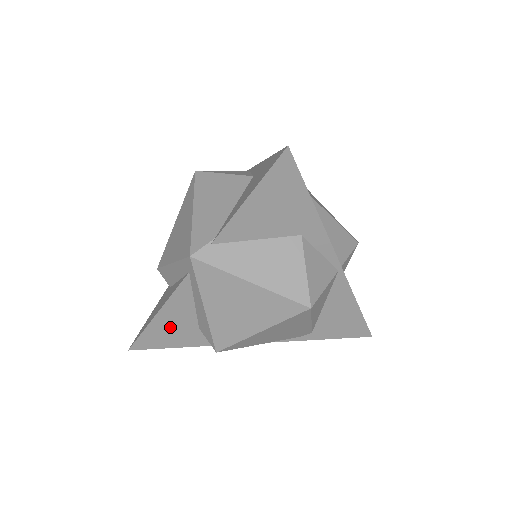
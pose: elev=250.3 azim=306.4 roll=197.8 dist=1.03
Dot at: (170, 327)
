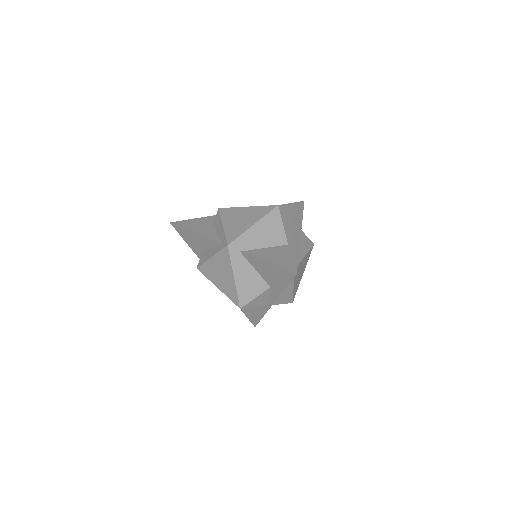
Dot at: (194, 239)
